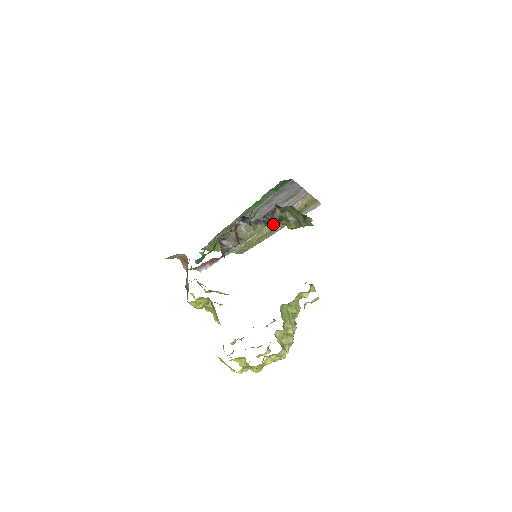
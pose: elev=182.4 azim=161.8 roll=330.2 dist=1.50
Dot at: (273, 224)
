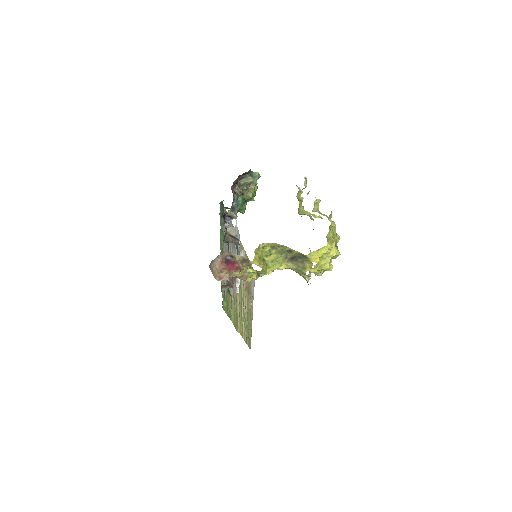
Dot at: (242, 202)
